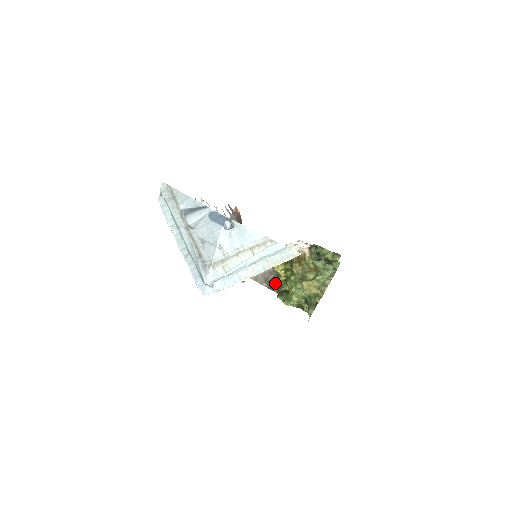
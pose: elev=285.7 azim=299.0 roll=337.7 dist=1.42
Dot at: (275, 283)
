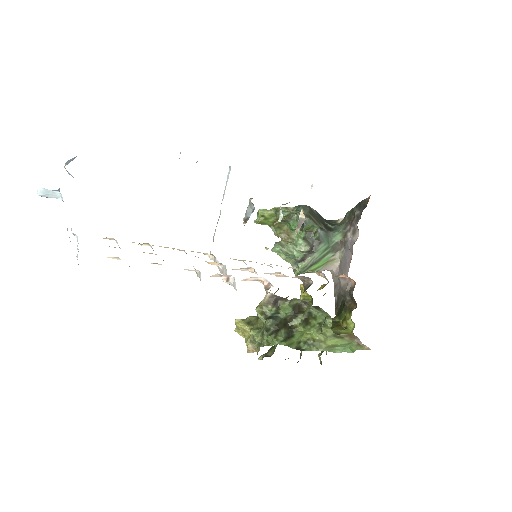
Dot at: (340, 307)
